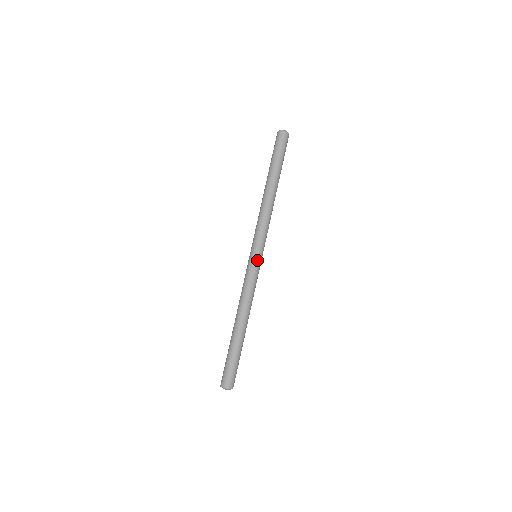
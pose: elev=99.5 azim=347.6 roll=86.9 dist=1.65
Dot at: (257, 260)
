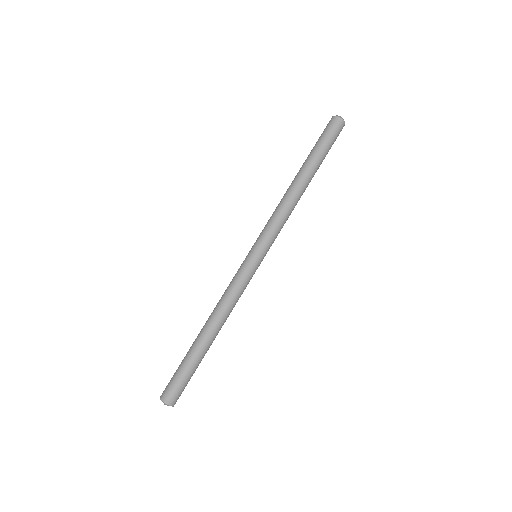
Dot at: (259, 264)
